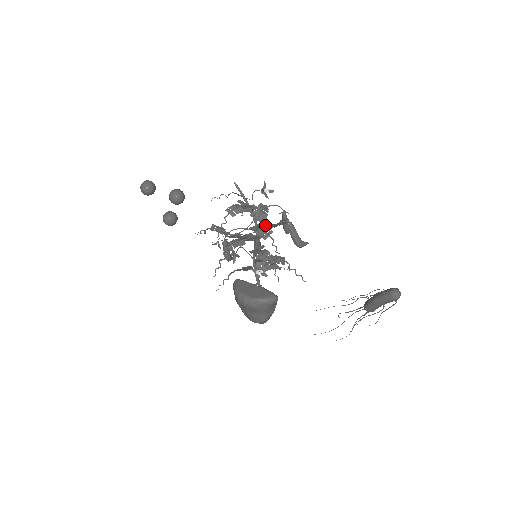
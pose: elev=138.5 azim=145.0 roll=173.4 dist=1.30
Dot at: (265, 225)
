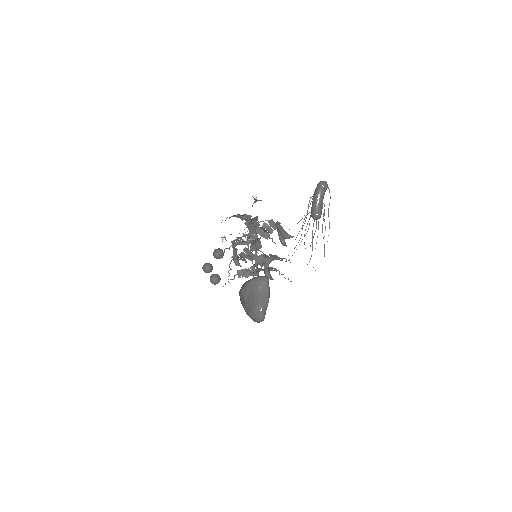
Dot at: (258, 223)
